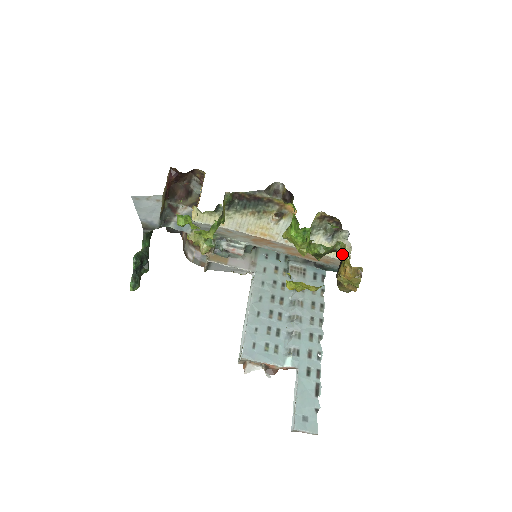
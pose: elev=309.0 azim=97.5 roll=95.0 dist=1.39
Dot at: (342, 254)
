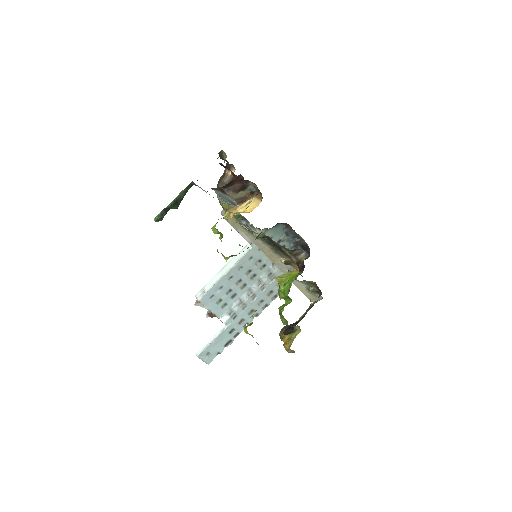
Dot at: (293, 334)
